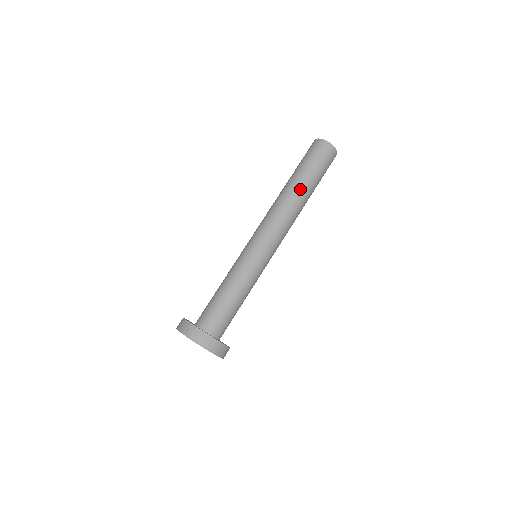
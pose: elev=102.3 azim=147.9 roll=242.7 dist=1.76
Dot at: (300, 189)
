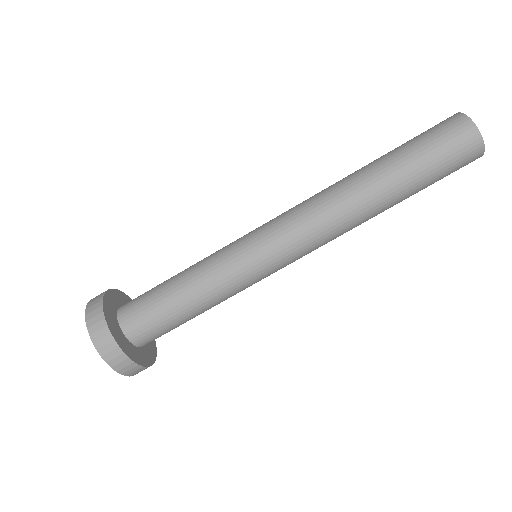
Dot at: (370, 174)
